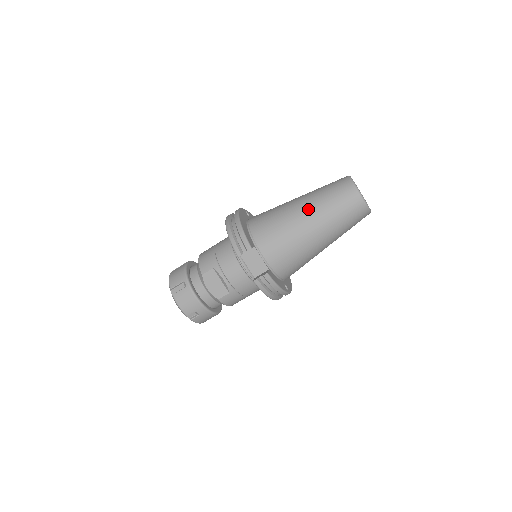
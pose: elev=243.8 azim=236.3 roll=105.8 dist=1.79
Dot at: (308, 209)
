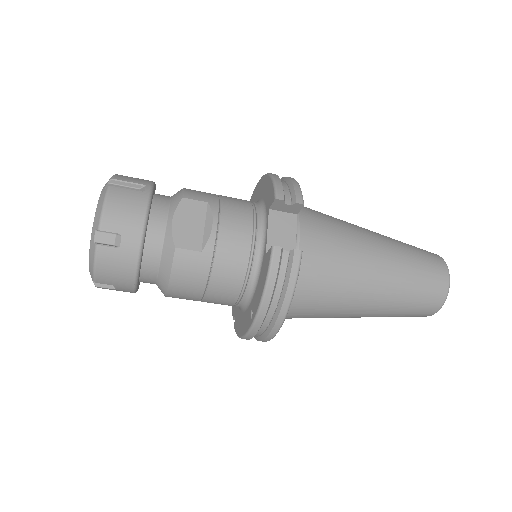
Dot at: (382, 238)
